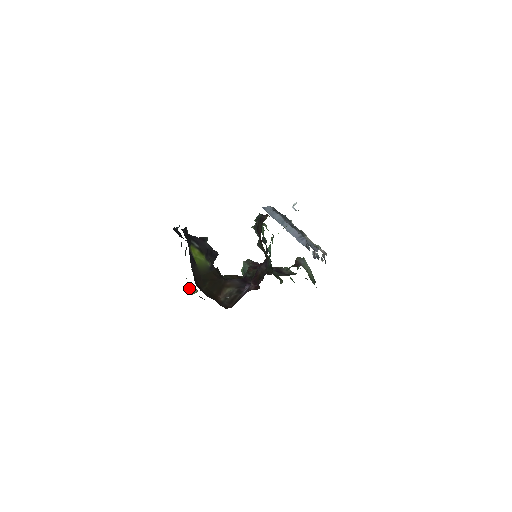
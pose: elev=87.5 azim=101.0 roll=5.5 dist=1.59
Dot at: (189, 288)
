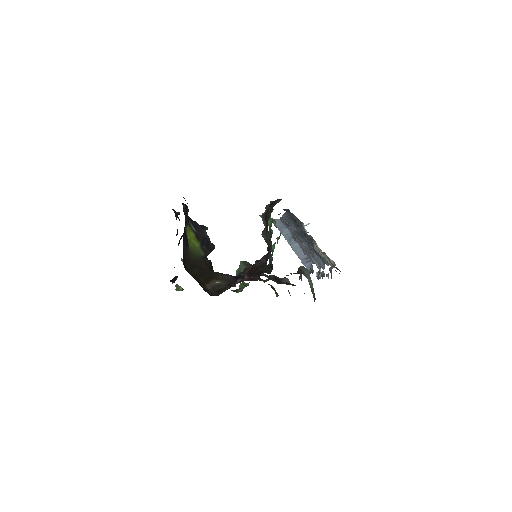
Dot at: (174, 280)
